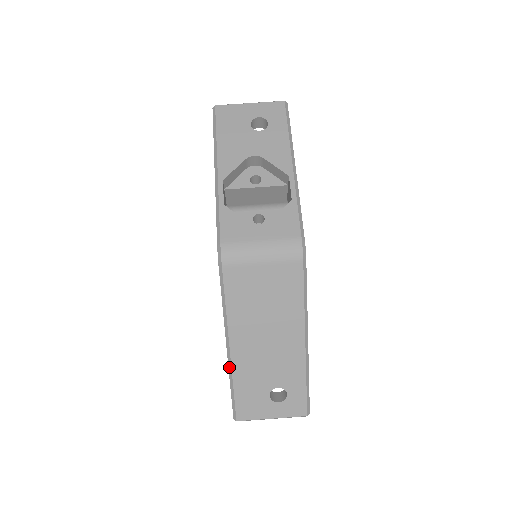
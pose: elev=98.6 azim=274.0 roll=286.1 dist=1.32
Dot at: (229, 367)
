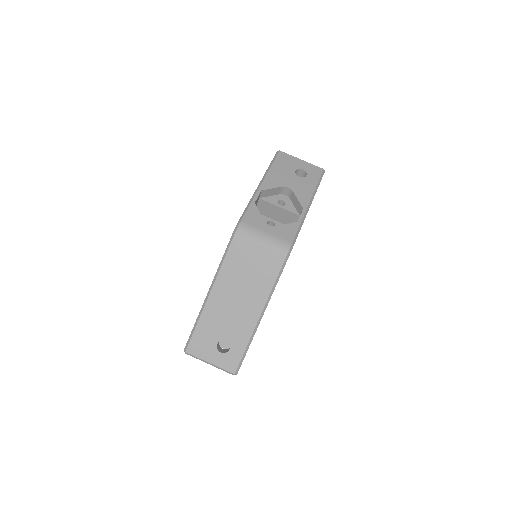
Dot at: (202, 308)
